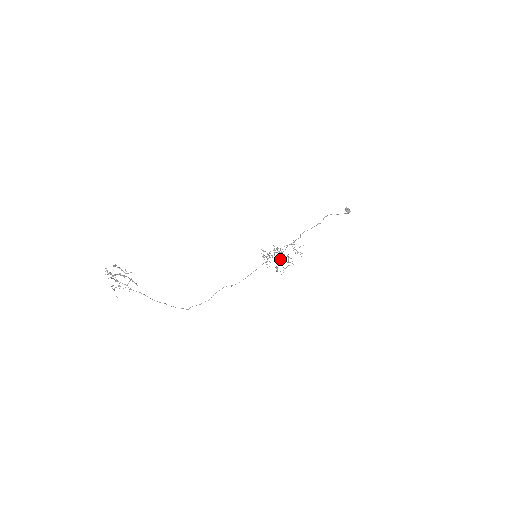
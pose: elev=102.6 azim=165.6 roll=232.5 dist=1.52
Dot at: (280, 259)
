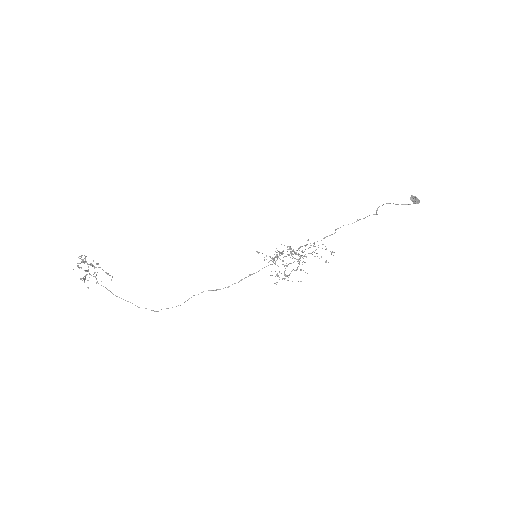
Dot at: occluded
